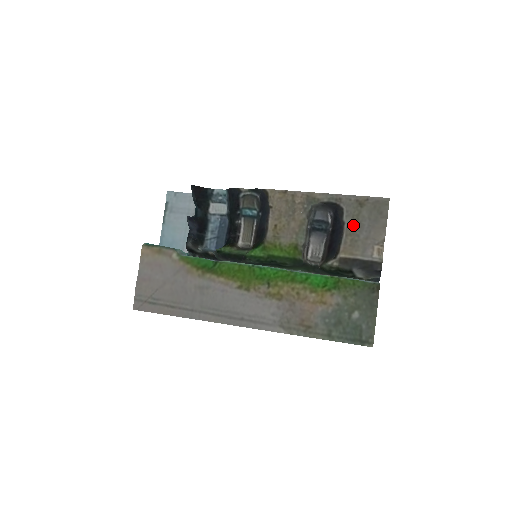
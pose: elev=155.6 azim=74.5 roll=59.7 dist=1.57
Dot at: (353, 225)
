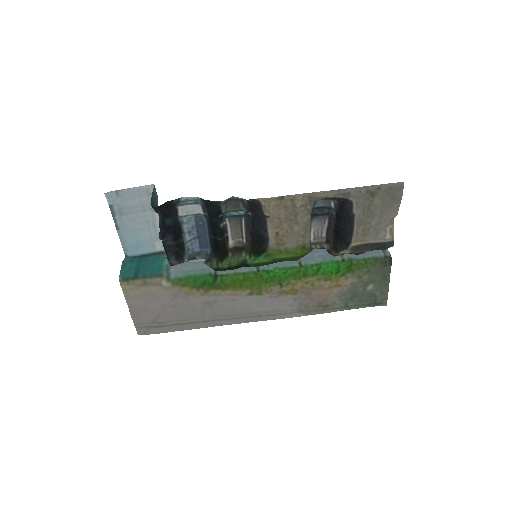
Dot at: (364, 216)
